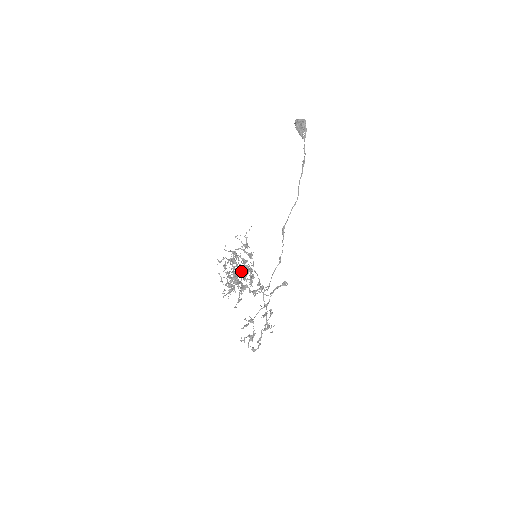
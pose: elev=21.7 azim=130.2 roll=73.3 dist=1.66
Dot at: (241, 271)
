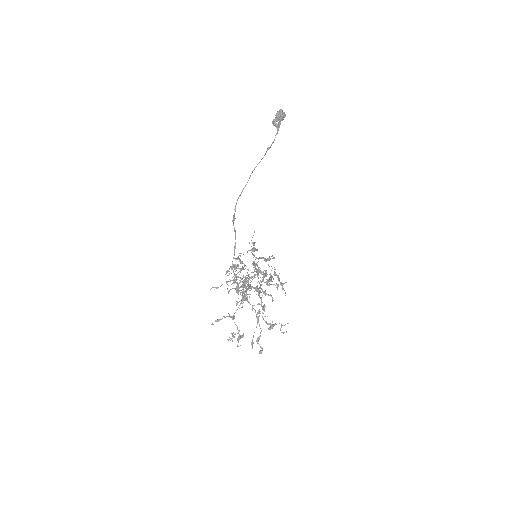
Dot at: occluded
